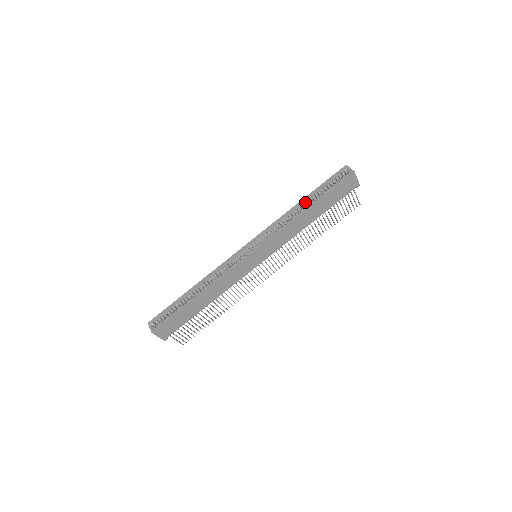
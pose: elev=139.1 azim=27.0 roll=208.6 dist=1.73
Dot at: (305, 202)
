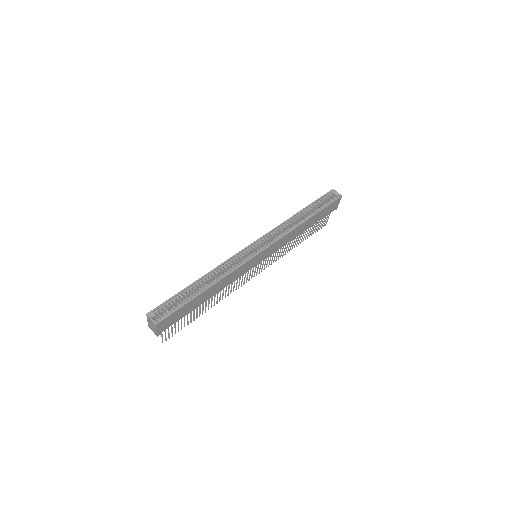
Dot at: (302, 213)
